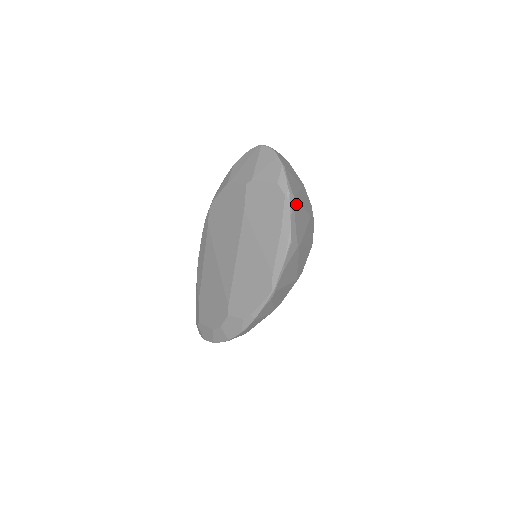
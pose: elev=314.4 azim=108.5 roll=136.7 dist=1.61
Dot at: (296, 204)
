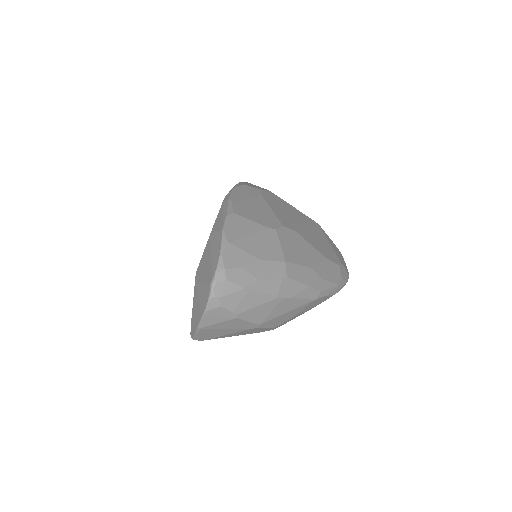
Dot at: occluded
